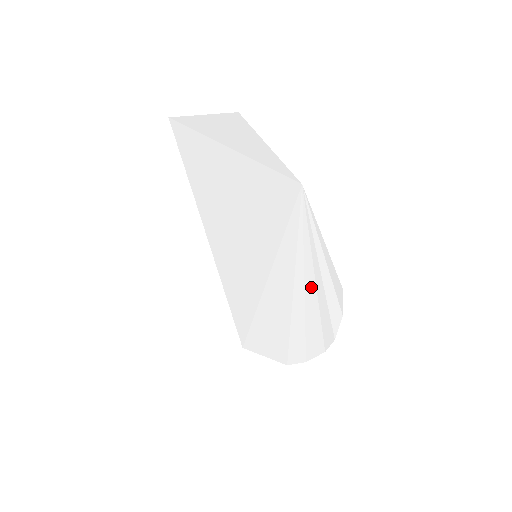
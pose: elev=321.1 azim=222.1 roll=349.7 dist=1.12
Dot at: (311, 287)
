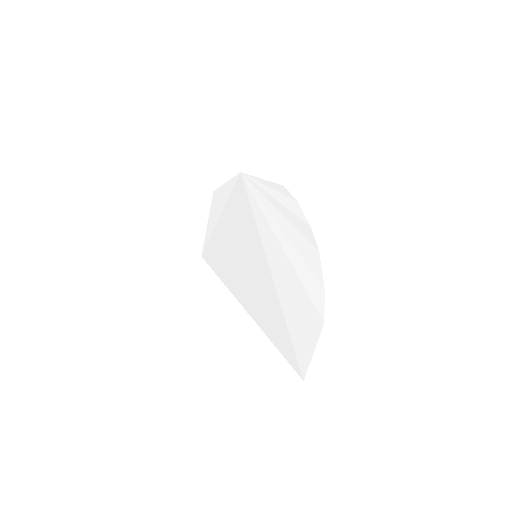
Dot at: (279, 217)
